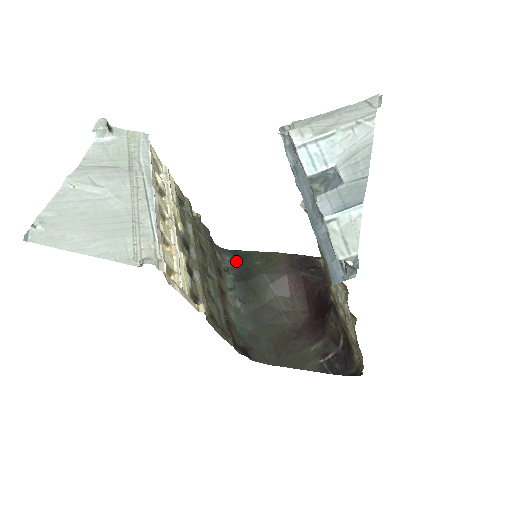
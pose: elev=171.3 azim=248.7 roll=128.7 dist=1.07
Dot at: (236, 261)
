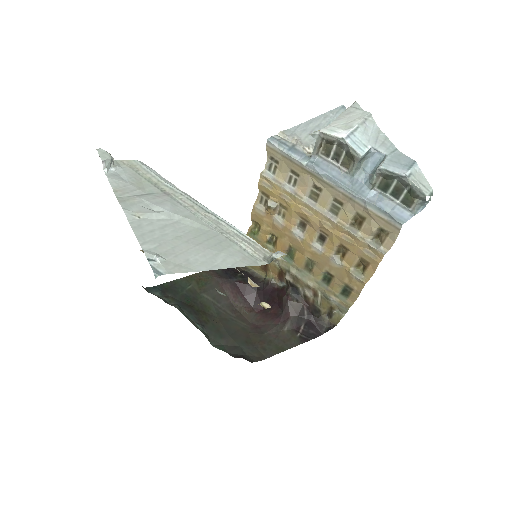
Dot at: (167, 294)
